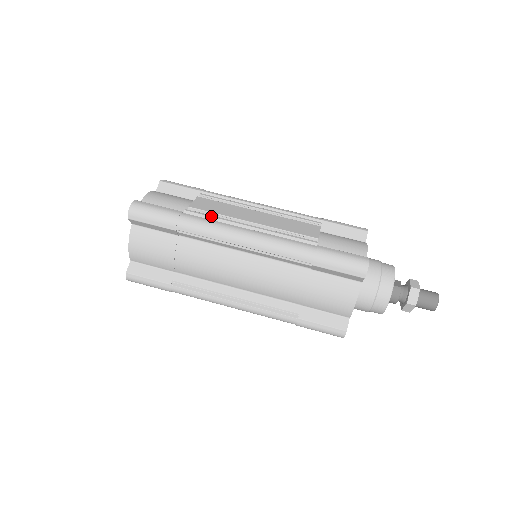
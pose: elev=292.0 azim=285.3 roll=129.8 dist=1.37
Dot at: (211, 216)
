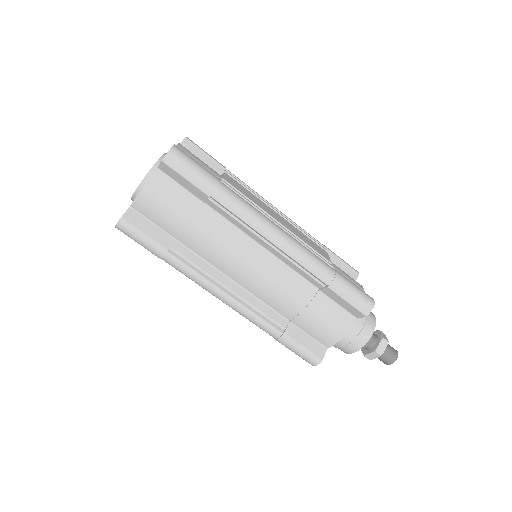
Dot at: occluded
